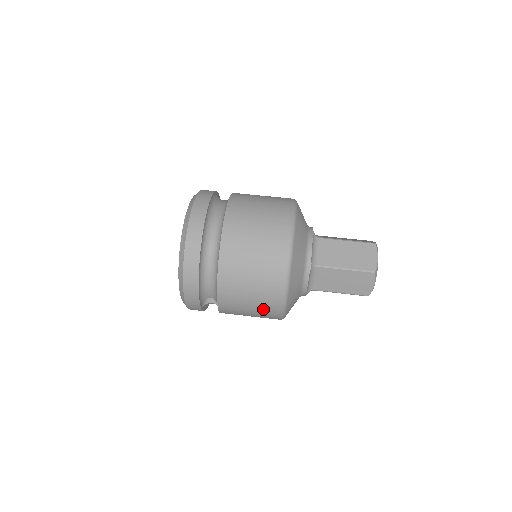
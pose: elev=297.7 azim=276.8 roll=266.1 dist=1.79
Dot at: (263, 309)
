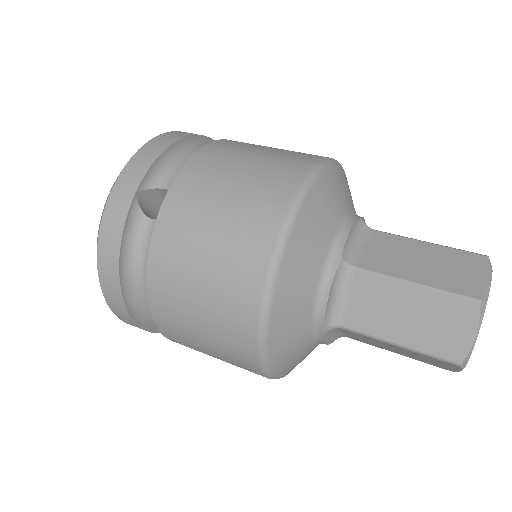
Dot at: (256, 193)
